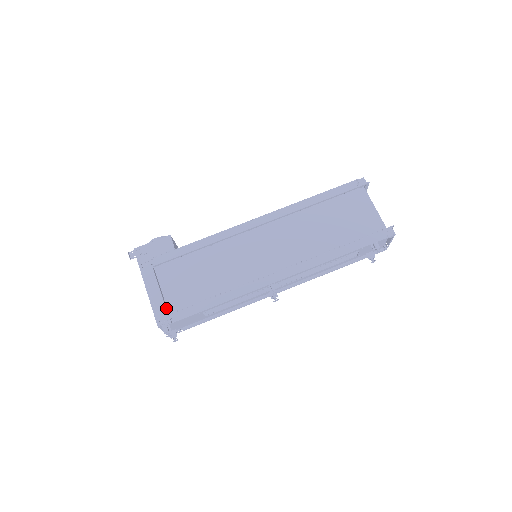
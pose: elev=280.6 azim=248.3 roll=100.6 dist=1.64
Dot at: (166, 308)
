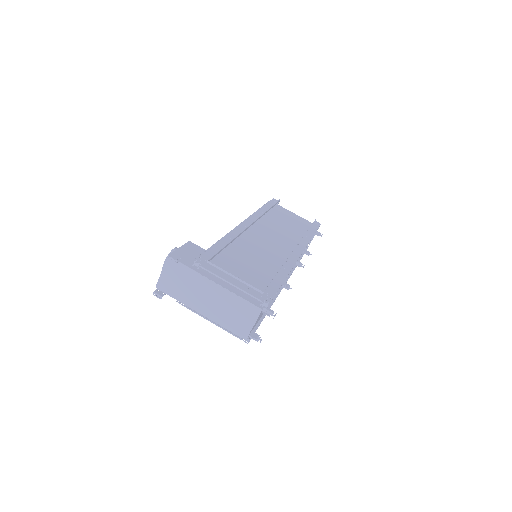
Dot at: (255, 289)
